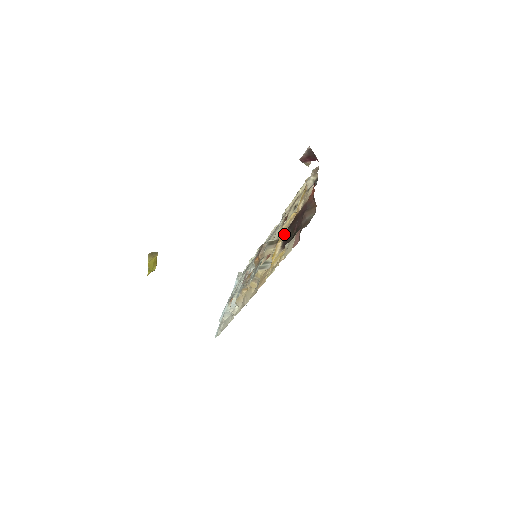
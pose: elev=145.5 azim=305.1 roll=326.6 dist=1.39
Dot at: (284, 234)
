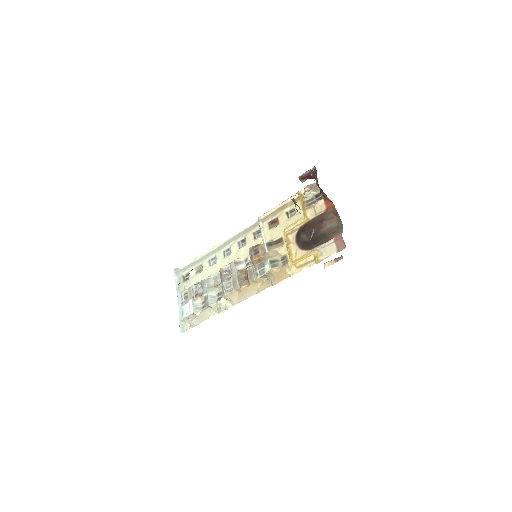
Dot at: (291, 237)
